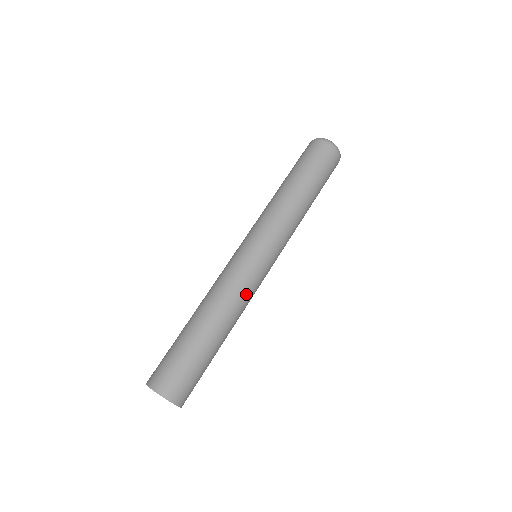
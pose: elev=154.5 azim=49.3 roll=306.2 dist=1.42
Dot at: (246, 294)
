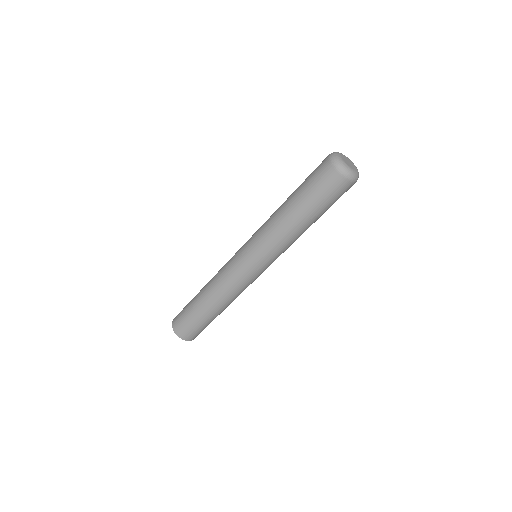
Dot at: (236, 288)
